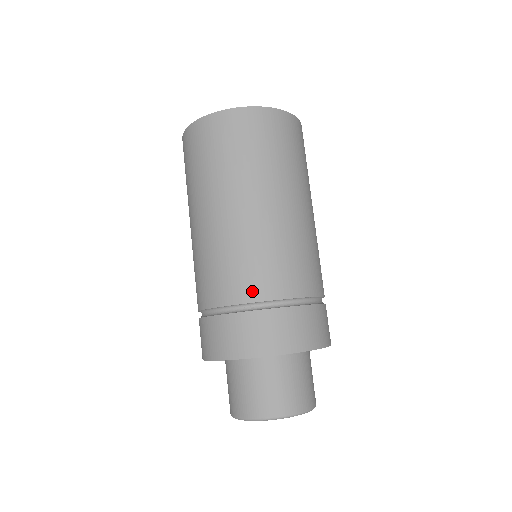
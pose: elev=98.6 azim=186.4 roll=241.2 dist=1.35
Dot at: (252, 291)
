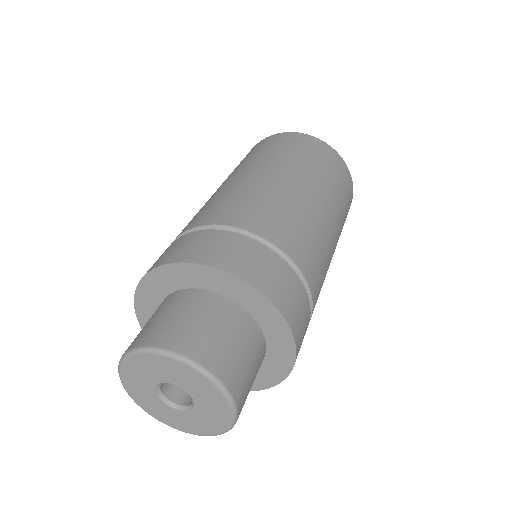
Dot at: occluded
